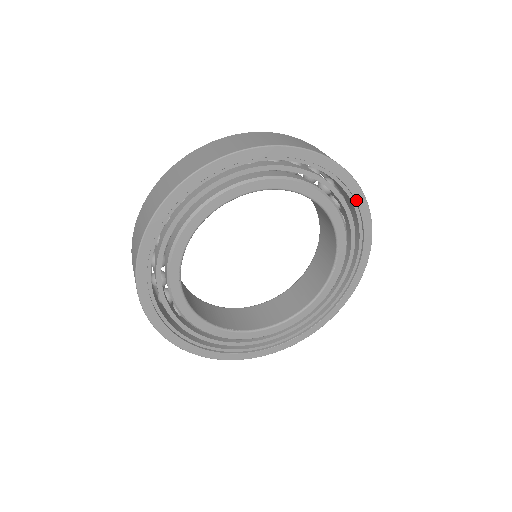
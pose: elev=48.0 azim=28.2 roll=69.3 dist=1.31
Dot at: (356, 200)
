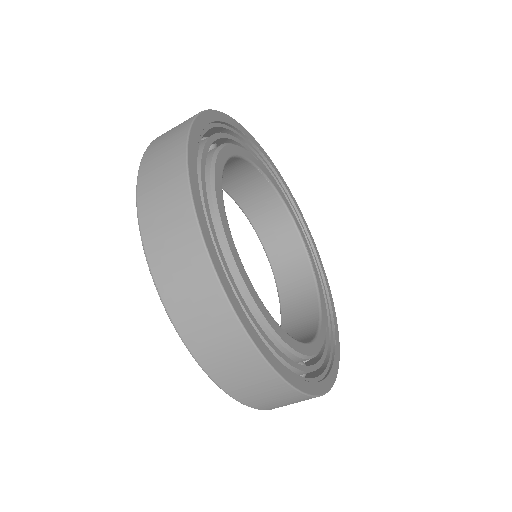
Dot at: (294, 203)
